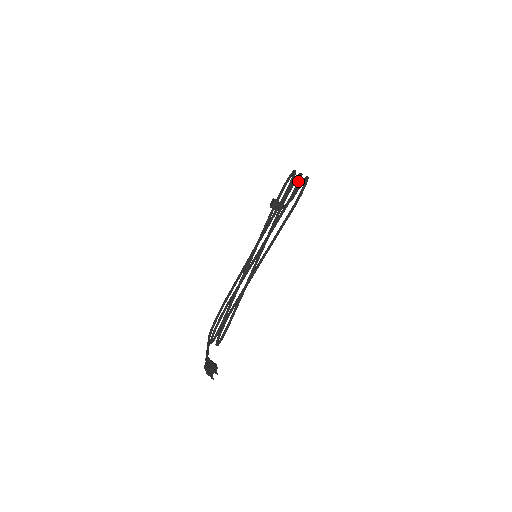
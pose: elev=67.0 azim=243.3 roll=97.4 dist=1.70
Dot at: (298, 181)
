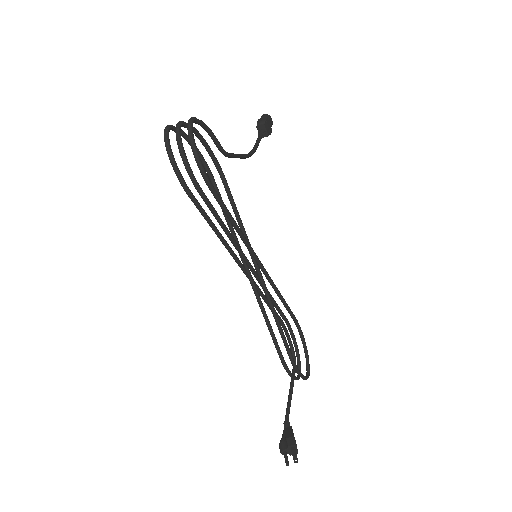
Dot at: occluded
